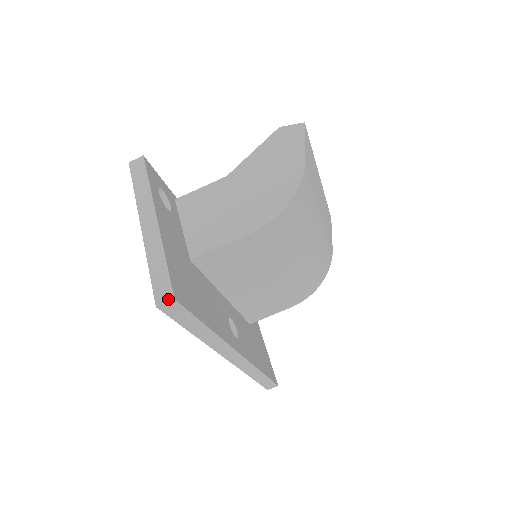
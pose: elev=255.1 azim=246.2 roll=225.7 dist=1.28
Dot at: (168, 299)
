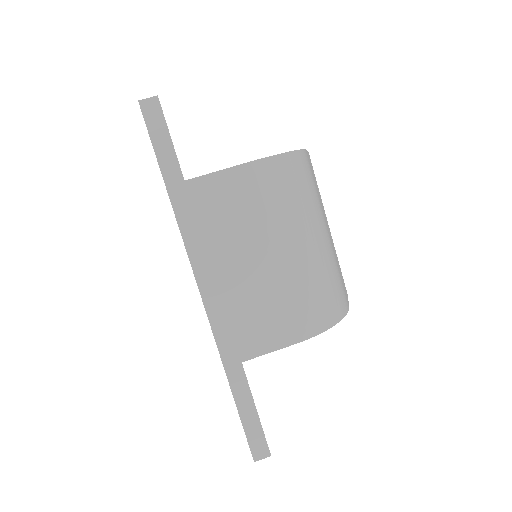
Dot at: (152, 97)
